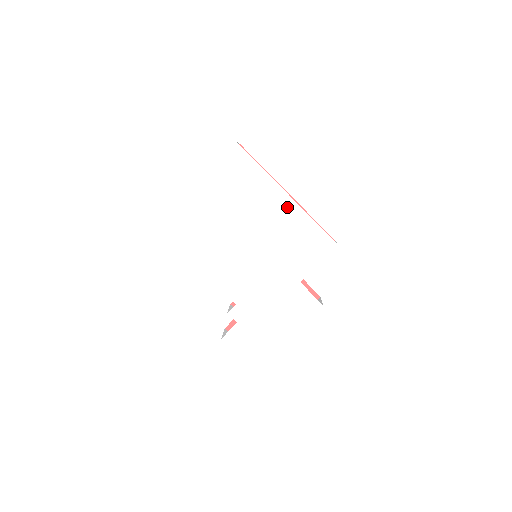
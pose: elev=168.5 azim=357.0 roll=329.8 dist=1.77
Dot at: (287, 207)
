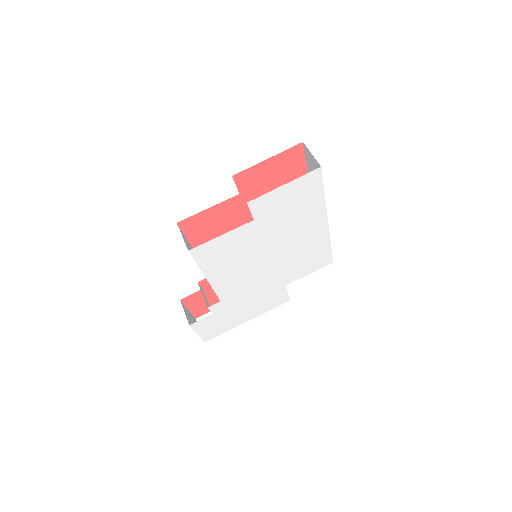
Dot at: (319, 231)
